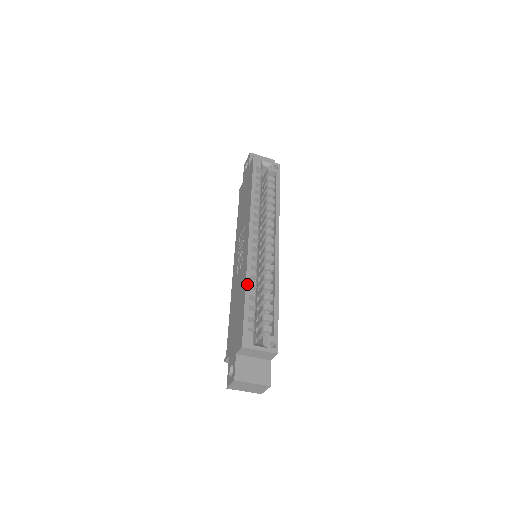
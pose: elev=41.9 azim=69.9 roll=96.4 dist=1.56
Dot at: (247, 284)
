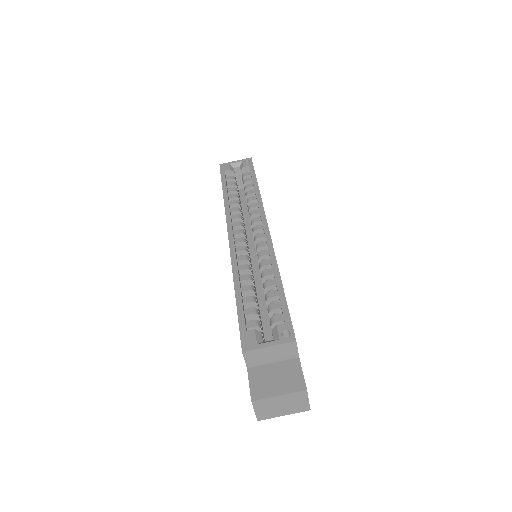
Dot at: (235, 281)
